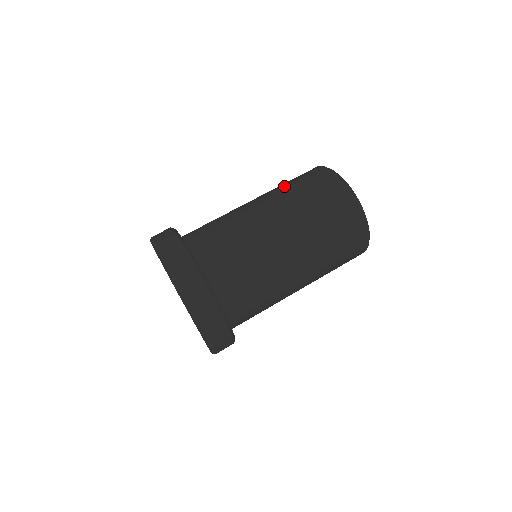
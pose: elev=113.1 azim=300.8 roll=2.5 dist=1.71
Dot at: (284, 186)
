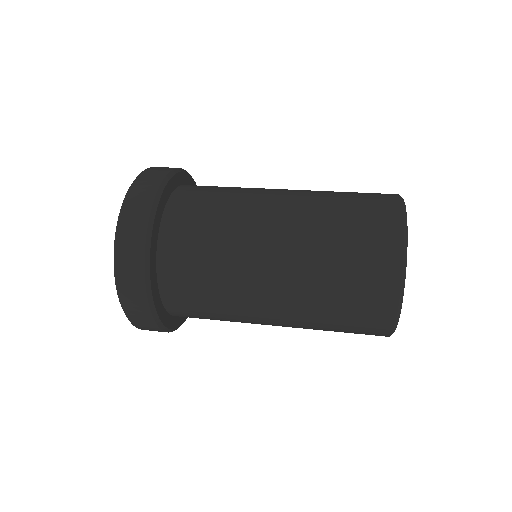
Dot at: (332, 191)
